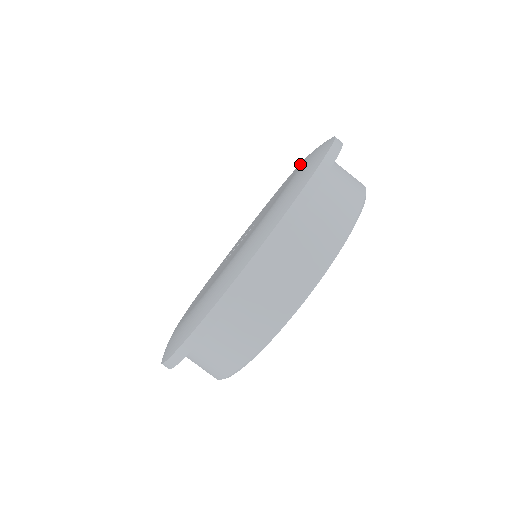
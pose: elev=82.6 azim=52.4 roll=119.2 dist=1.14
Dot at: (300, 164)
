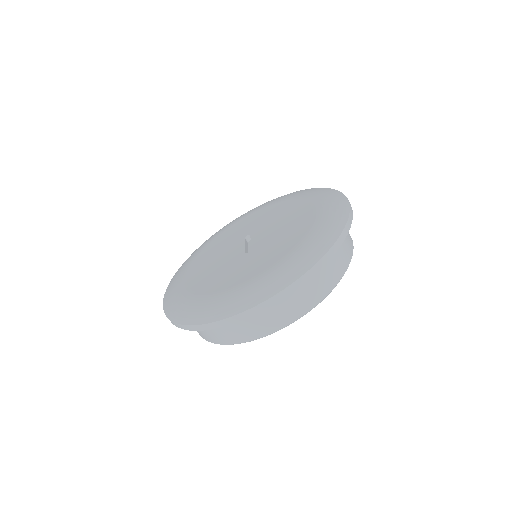
Dot at: (280, 261)
